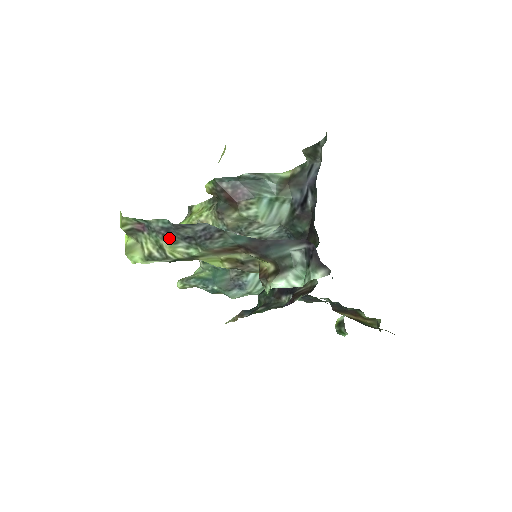
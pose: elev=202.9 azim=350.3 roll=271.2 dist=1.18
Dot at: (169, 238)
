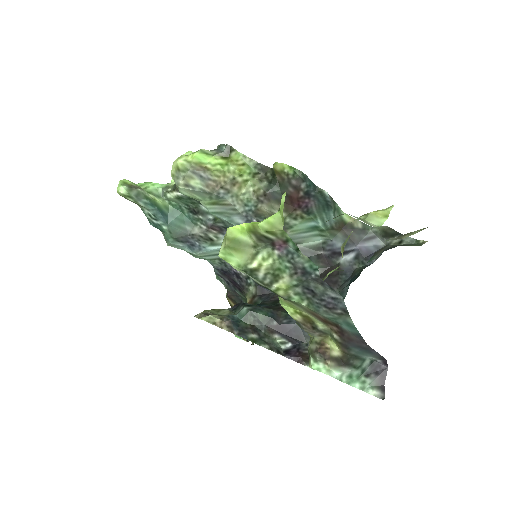
Dot at: (297, 279)
